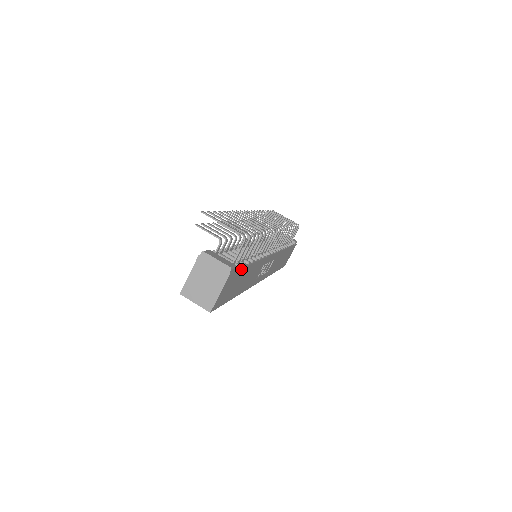
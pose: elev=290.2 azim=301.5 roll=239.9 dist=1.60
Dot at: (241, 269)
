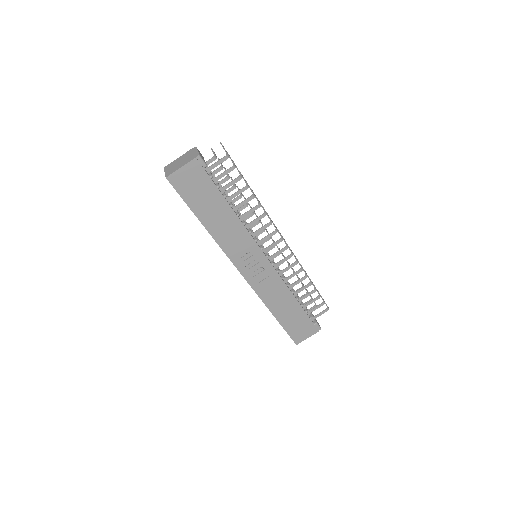
Dot at: (212, 182)
